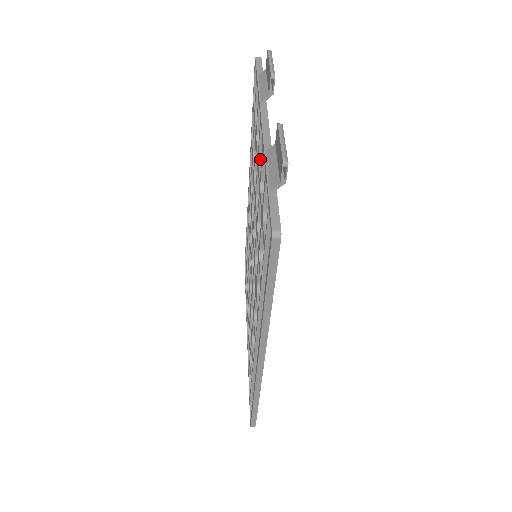
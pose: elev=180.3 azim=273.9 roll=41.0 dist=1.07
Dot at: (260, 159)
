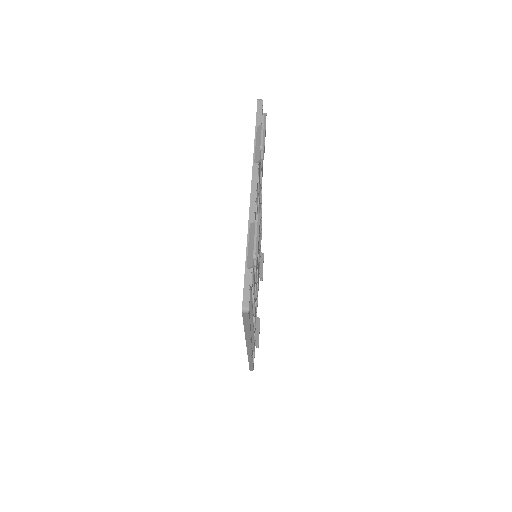
Dot at: occluded
